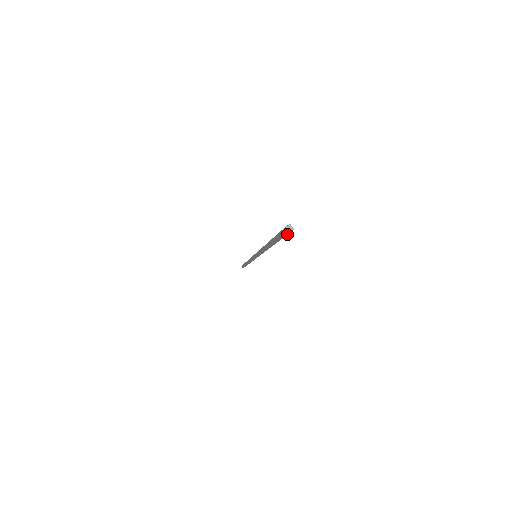
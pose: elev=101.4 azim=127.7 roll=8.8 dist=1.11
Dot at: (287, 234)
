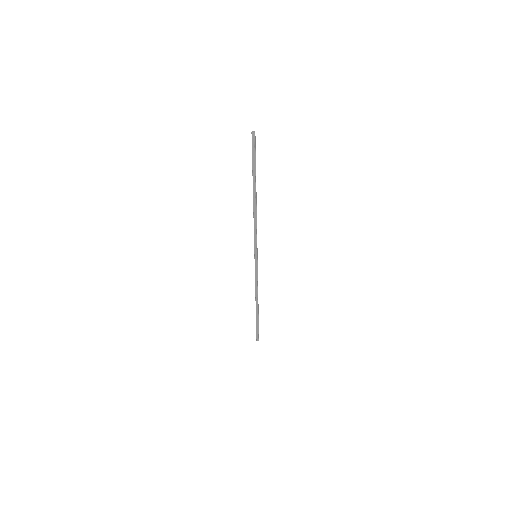
Dot at: (254, 139)
